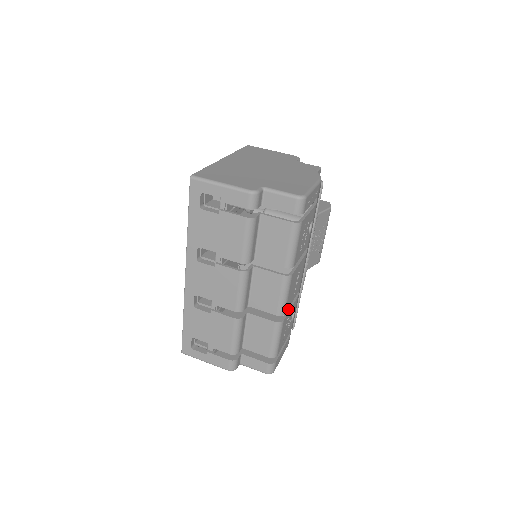
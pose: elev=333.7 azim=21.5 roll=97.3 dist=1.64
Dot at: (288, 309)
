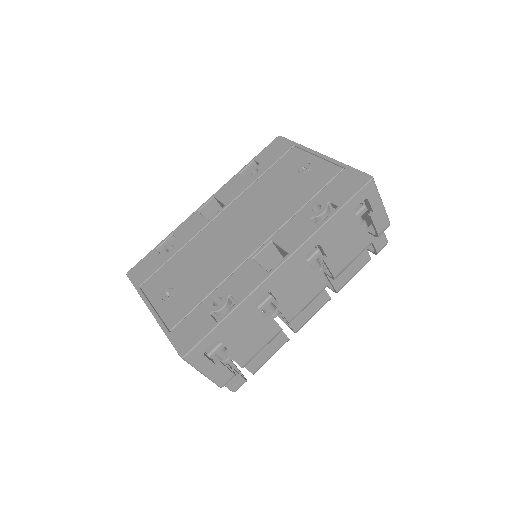
Dot at: occluded
